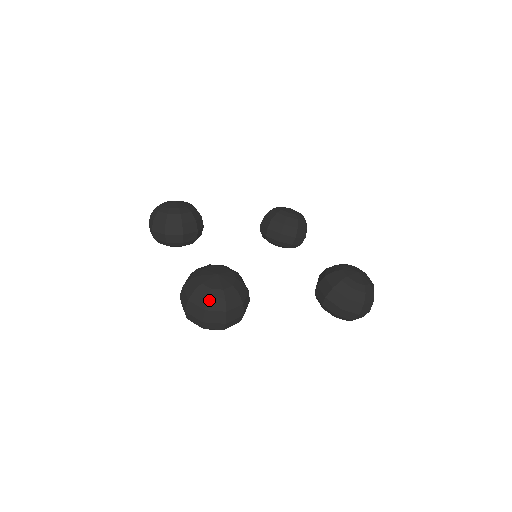
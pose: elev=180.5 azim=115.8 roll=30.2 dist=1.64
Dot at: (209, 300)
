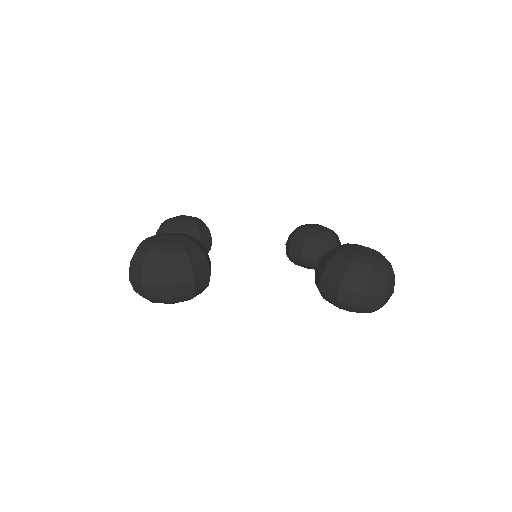
Dot at: (147, 256)
